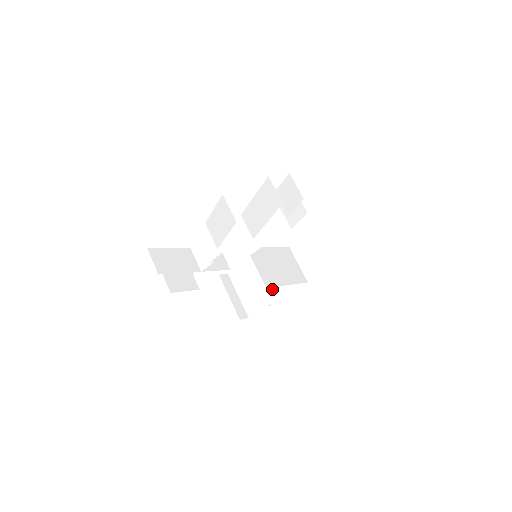
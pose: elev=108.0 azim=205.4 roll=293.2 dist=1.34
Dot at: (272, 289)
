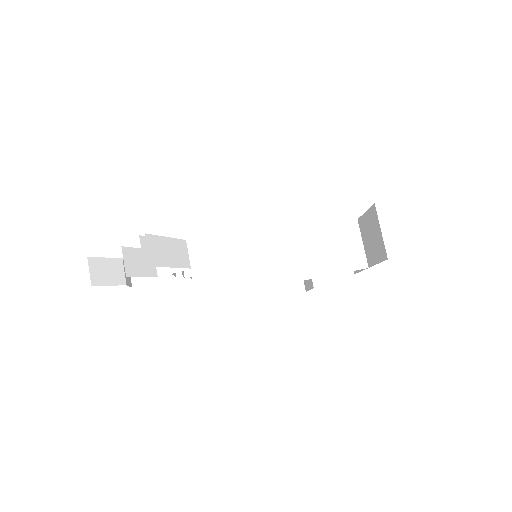
Dot at: occluded
